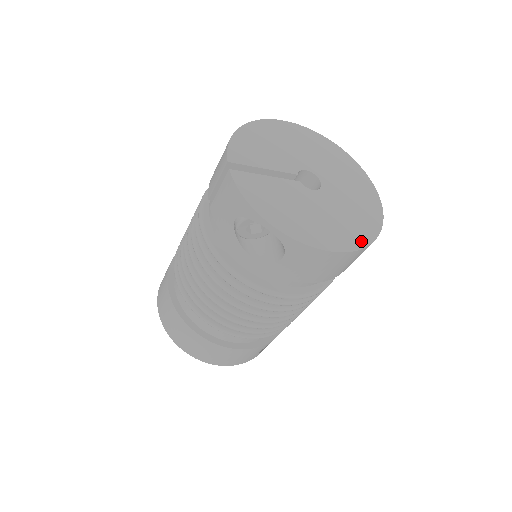
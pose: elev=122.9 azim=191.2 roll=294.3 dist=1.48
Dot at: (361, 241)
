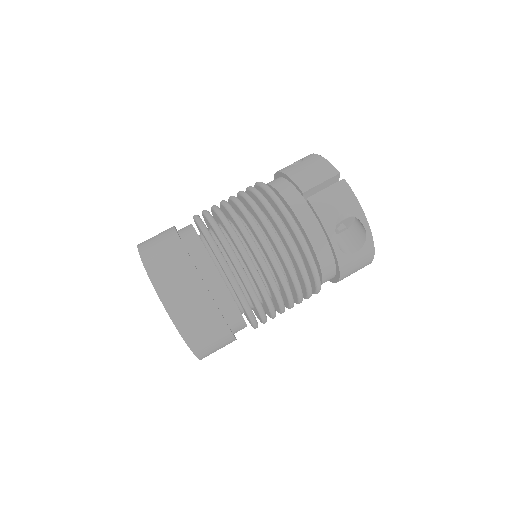
Dot at: occluded
